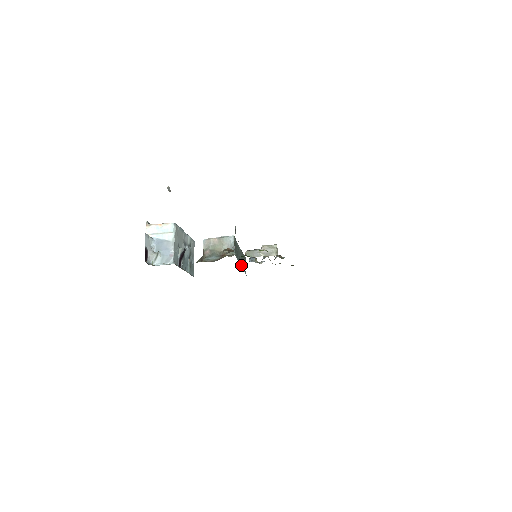
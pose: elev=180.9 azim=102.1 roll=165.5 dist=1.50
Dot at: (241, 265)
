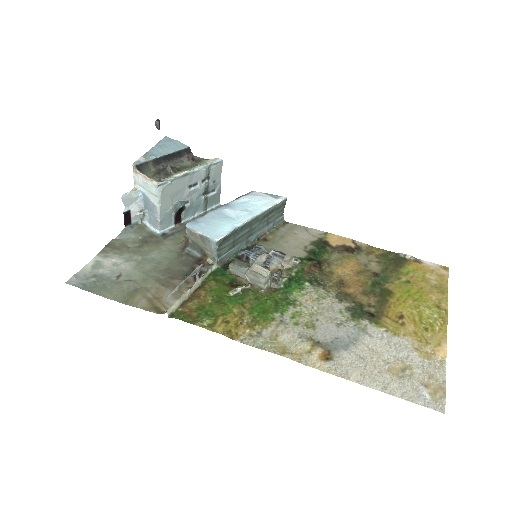
Dot at: (255, 236)
